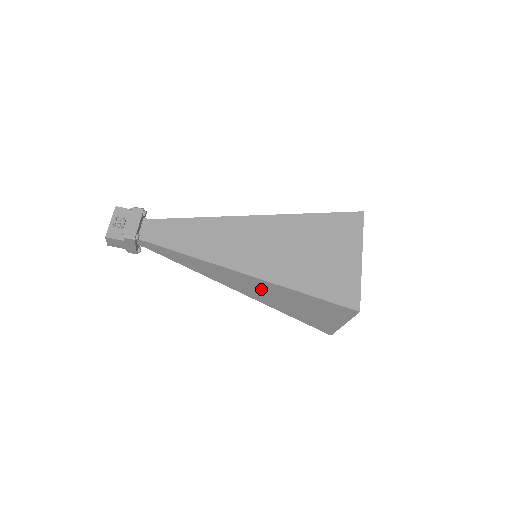
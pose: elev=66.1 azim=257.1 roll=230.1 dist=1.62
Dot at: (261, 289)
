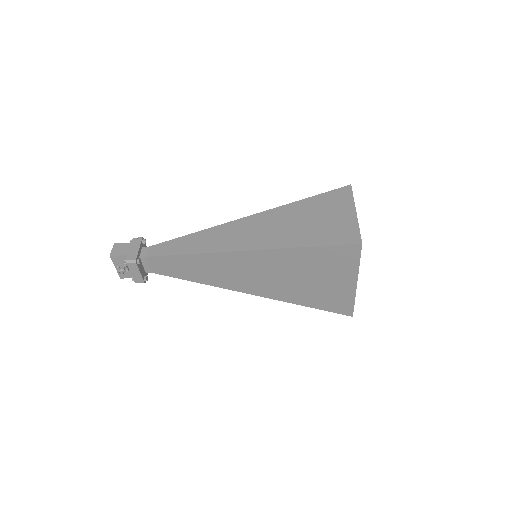
Dot at: occluded
